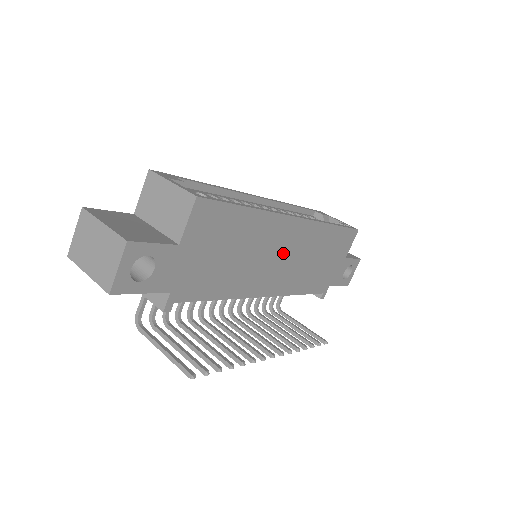
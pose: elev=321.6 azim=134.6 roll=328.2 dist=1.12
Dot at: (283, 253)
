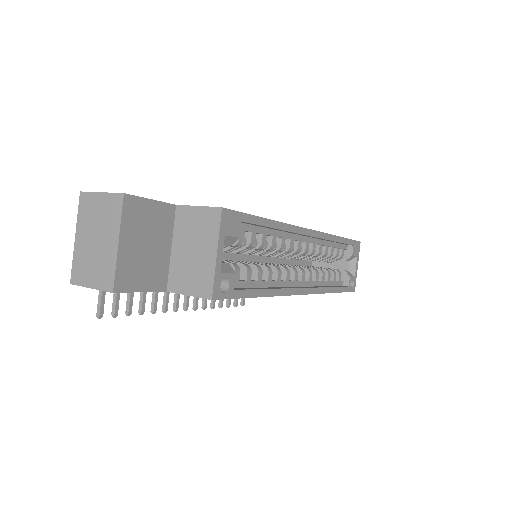
Dot at: occluded
